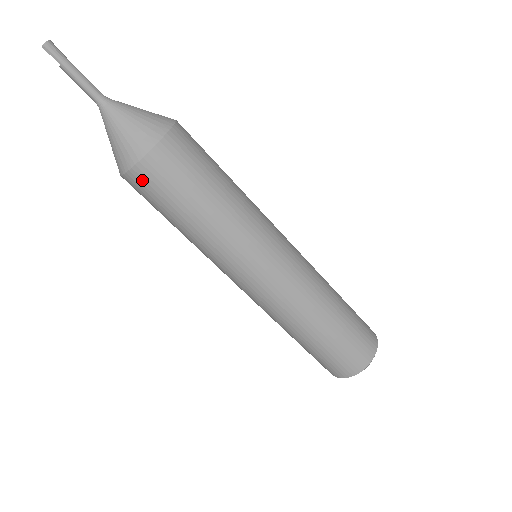
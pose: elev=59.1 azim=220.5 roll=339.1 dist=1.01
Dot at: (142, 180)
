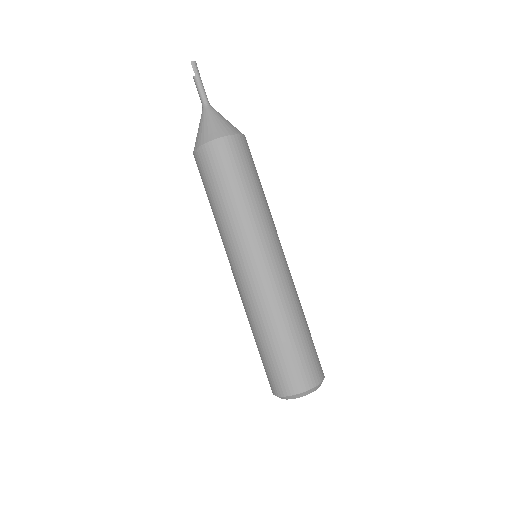
Dot at: (213, 152)
